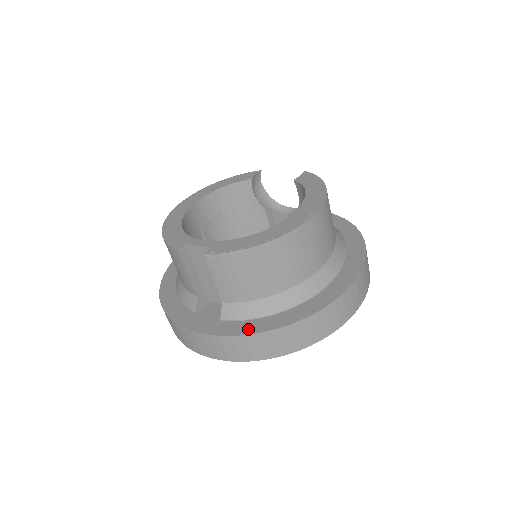
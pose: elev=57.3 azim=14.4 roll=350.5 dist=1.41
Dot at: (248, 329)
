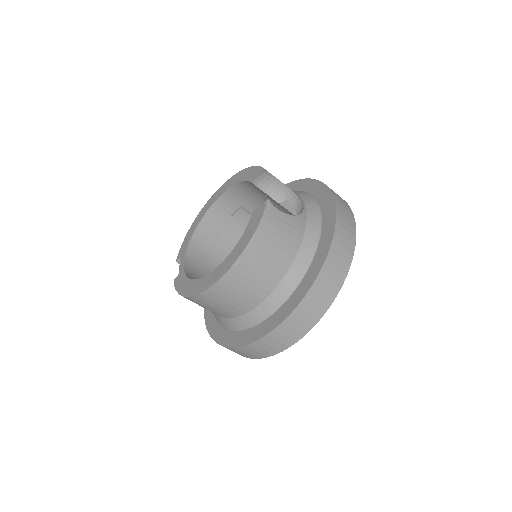
Dot at: (212, 330)
